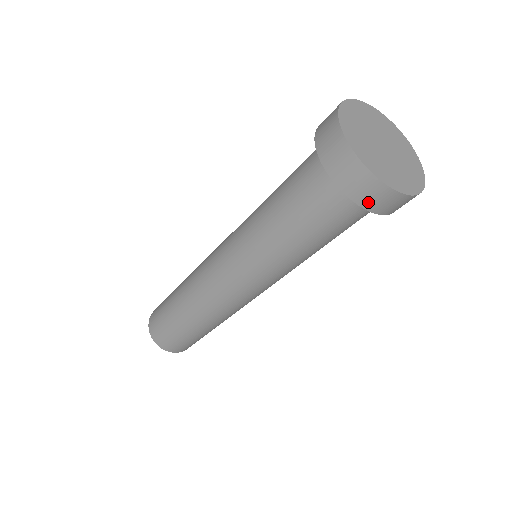
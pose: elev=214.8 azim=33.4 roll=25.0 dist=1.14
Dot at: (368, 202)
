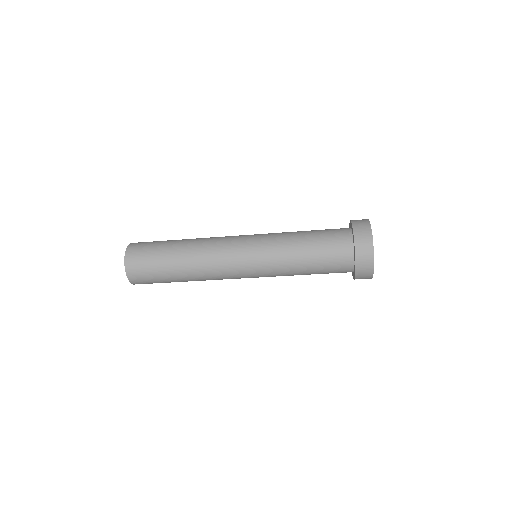
Dot at: (360, 274)
